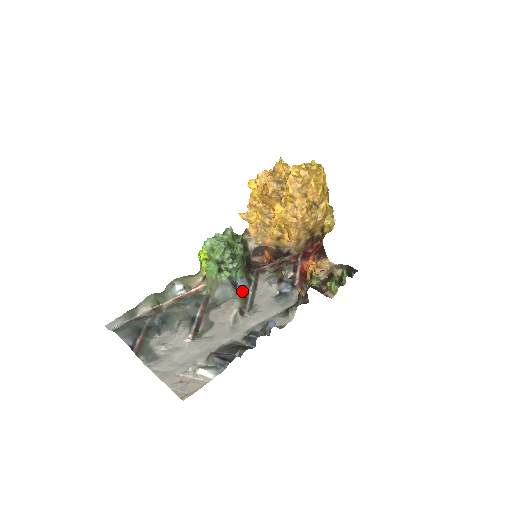
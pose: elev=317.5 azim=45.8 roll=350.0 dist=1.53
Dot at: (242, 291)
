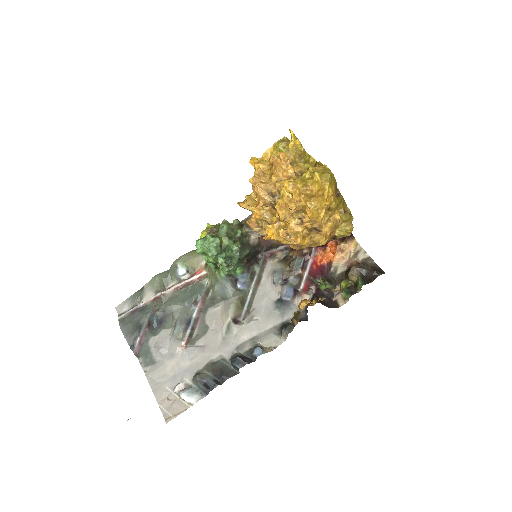
Dot at: (242, 289)
